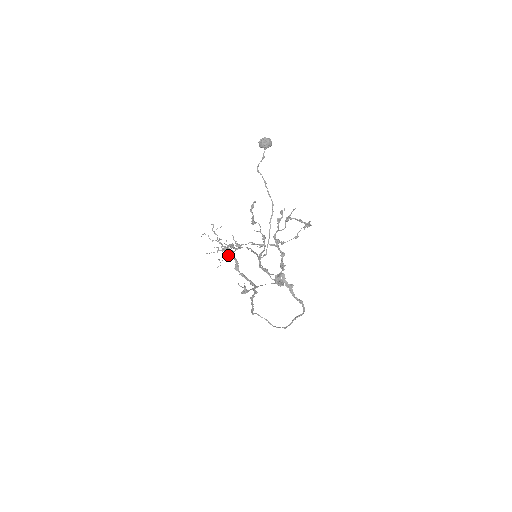
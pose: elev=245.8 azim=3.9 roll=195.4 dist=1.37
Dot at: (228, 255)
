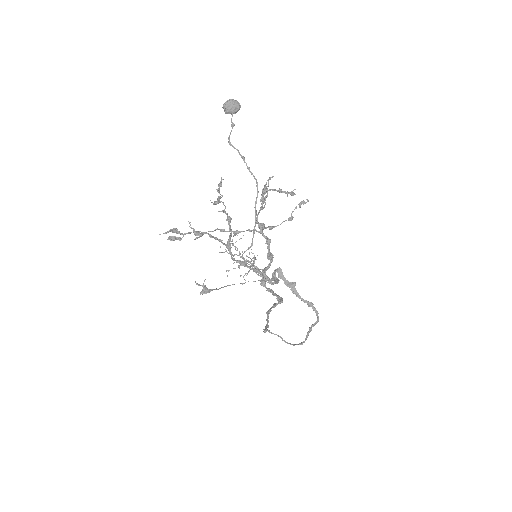
Dot at: (251, 269)
